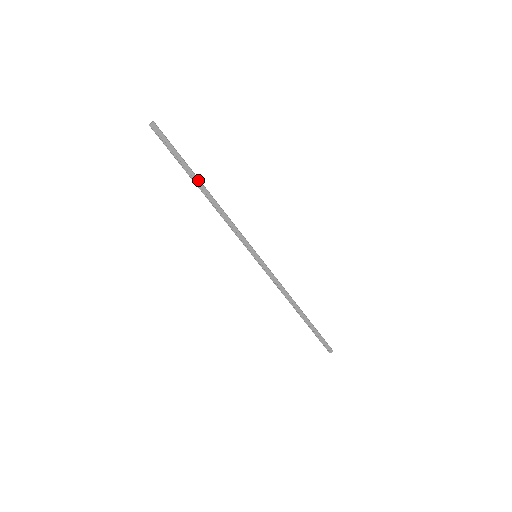
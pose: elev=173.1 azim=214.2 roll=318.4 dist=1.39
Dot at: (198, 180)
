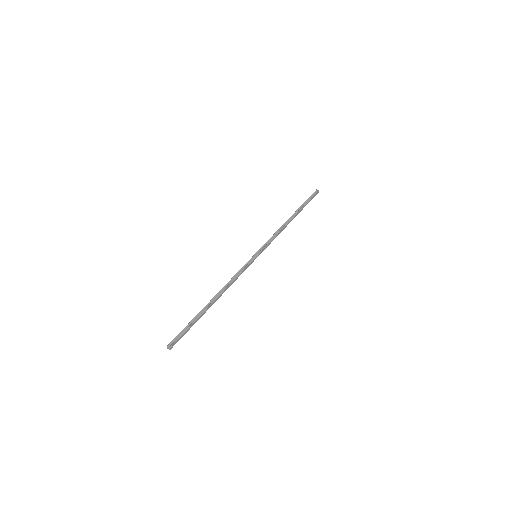
Dot at: (208, 308)
